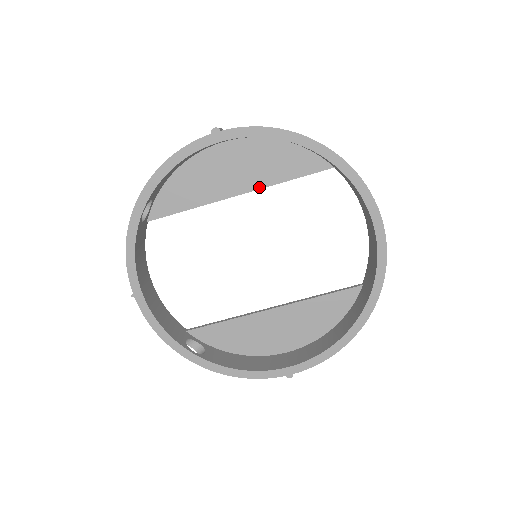
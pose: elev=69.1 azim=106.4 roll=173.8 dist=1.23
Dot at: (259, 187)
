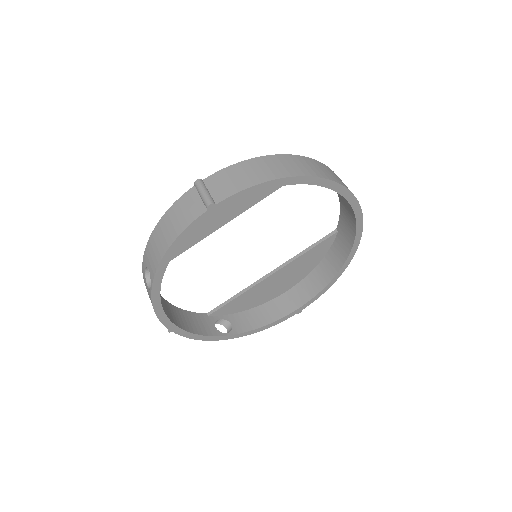
Dot at: (246, 209)
